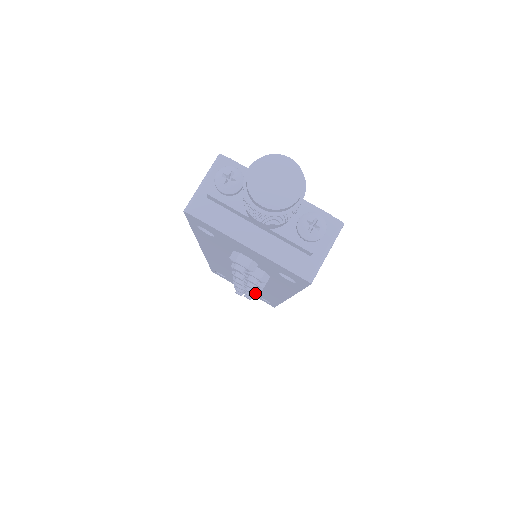
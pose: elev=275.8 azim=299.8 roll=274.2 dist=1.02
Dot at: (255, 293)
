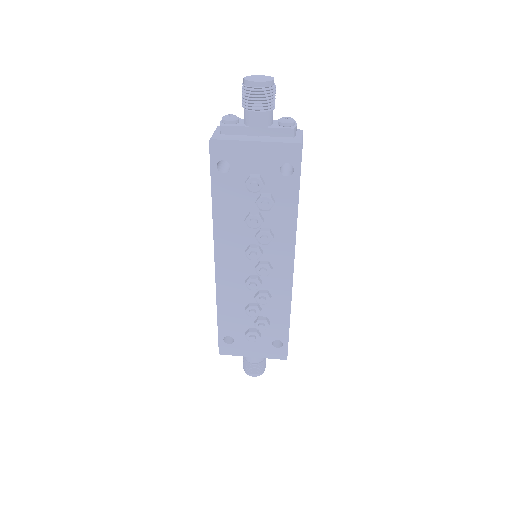
Dot at: (267, 294)
